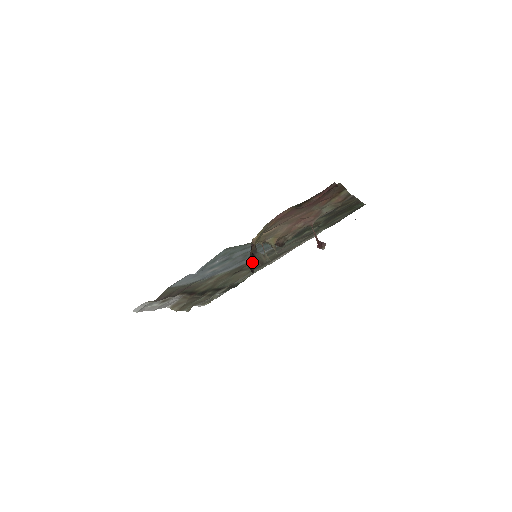
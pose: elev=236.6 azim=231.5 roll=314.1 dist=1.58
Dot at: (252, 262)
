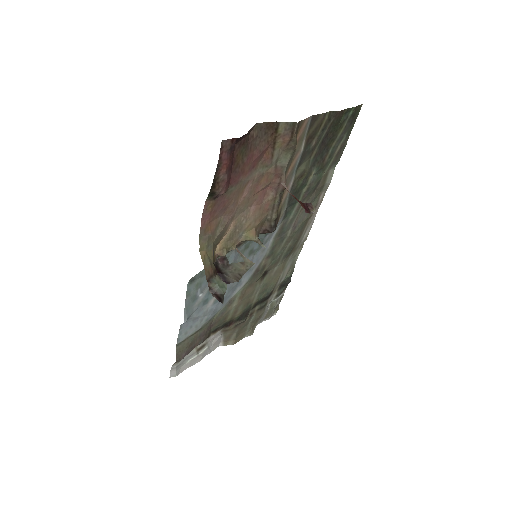
Dot at: (220, 286)
